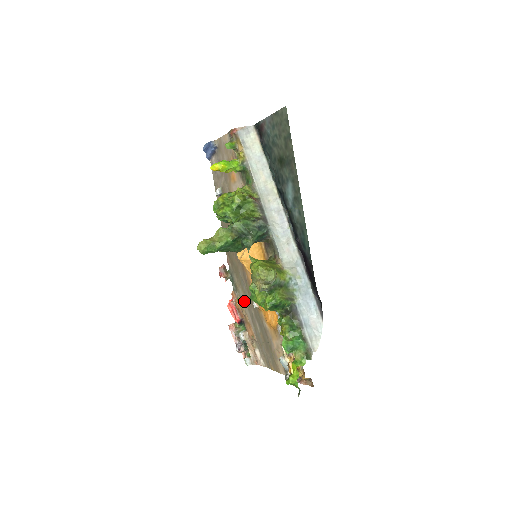
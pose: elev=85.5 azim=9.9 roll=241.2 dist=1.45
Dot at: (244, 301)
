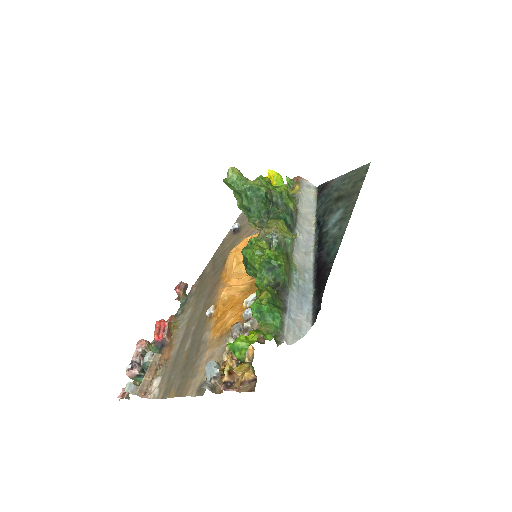
Dot at: (186, 321)
